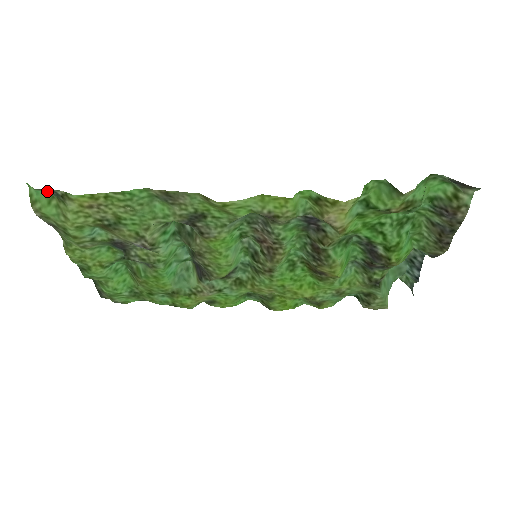
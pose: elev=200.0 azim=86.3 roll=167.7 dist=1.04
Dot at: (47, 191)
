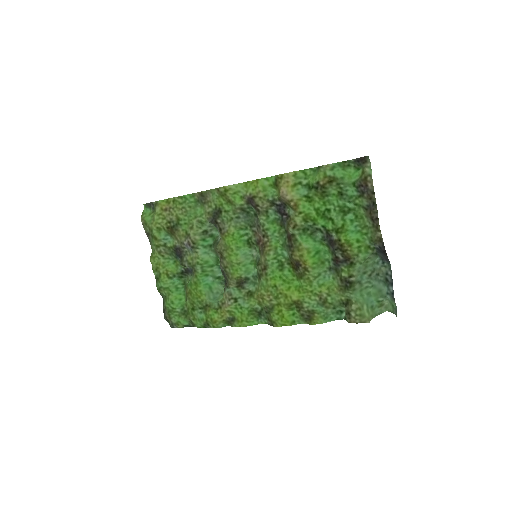
Dot at: (151, 209)
